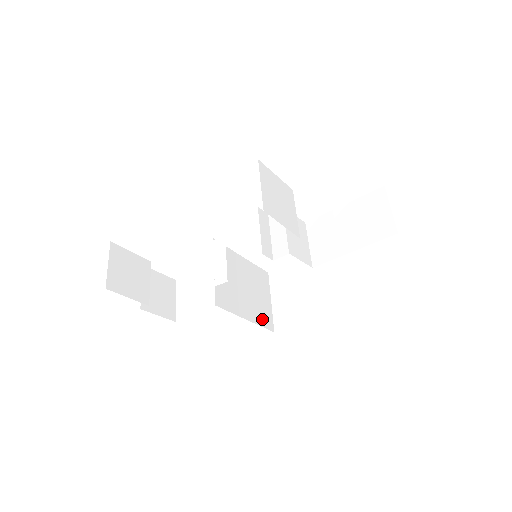
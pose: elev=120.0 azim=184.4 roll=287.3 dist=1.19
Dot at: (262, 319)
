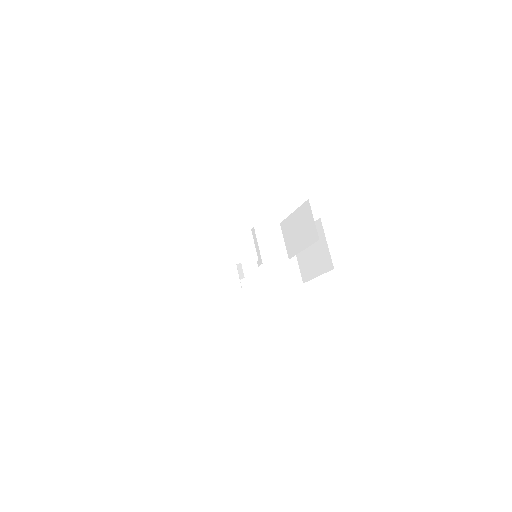
Dot at: (289, 280)
